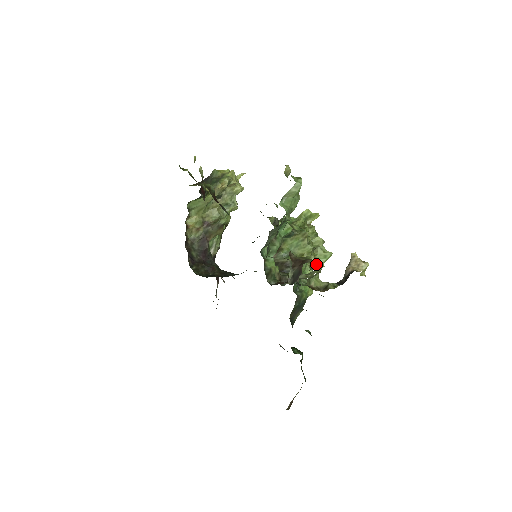
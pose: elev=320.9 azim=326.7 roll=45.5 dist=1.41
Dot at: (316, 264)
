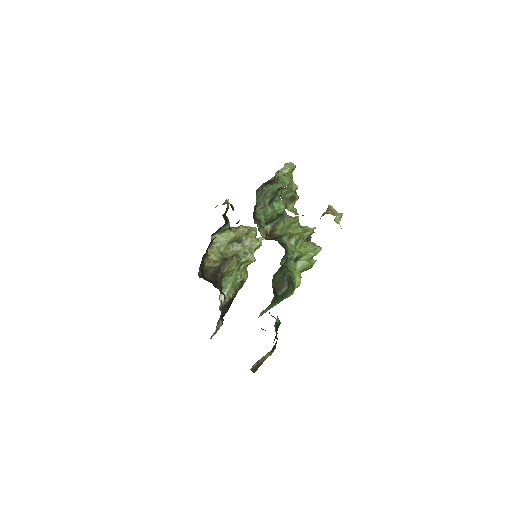
Dot at: (290, 174)
